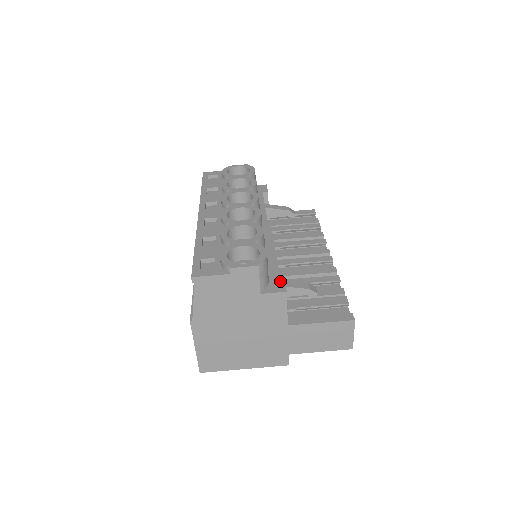
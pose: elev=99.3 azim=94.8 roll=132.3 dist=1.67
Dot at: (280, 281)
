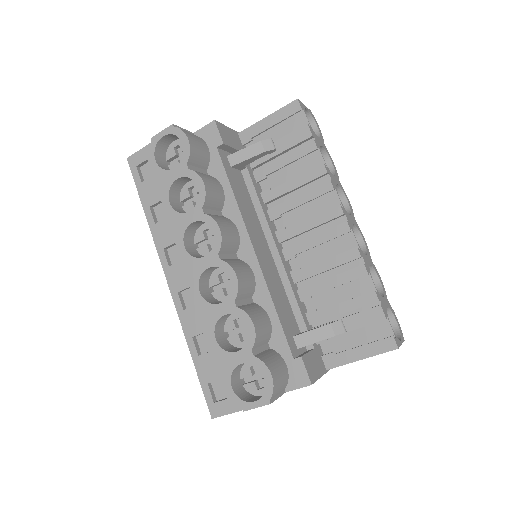
Dot at: (299, 367)
